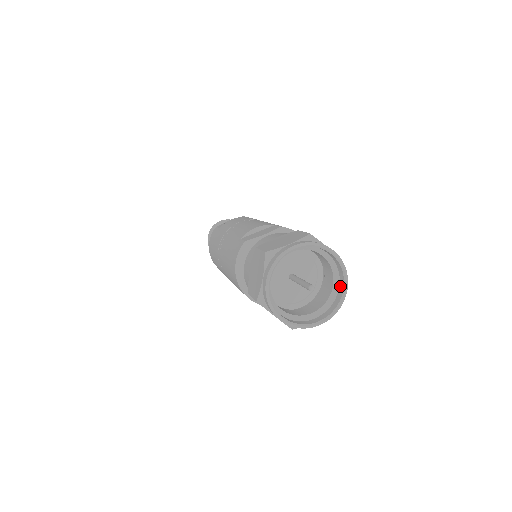
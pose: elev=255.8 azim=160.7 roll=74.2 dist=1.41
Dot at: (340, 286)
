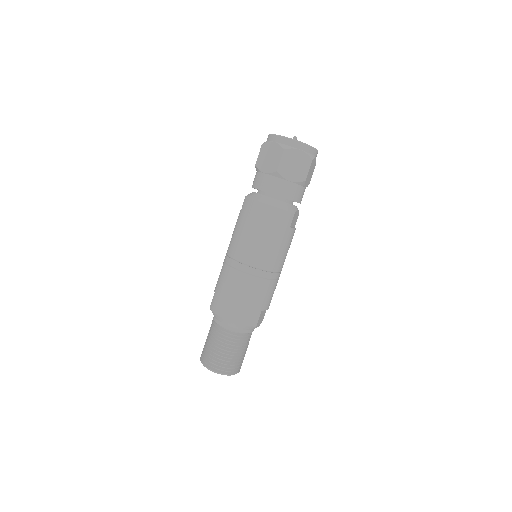
Dot at: occluded
